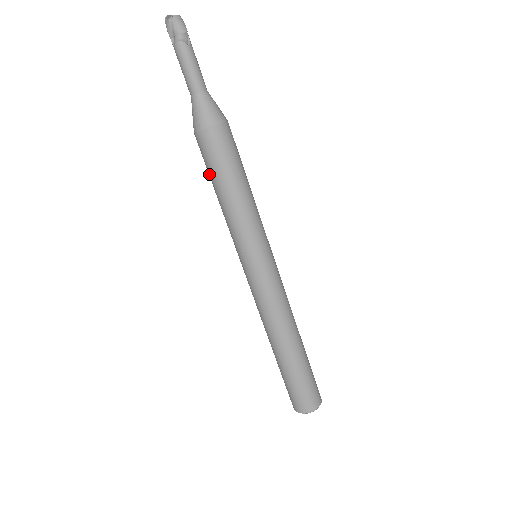
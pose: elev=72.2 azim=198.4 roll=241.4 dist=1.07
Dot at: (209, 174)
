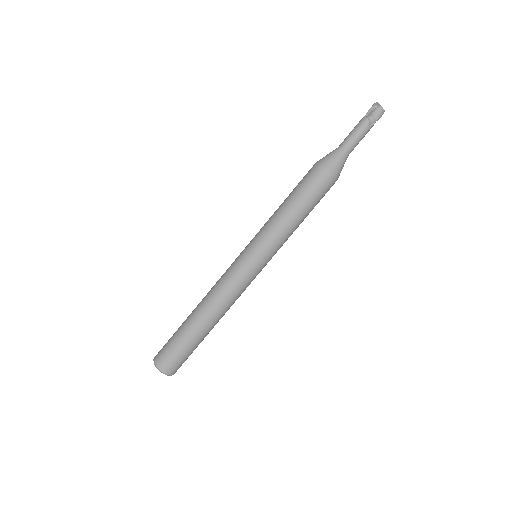
Dot at: (294, 188)
